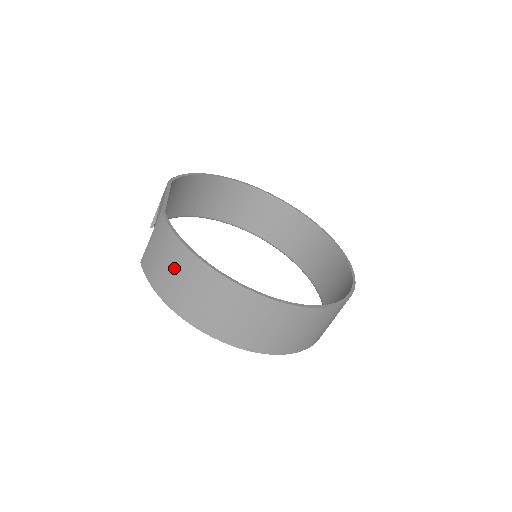
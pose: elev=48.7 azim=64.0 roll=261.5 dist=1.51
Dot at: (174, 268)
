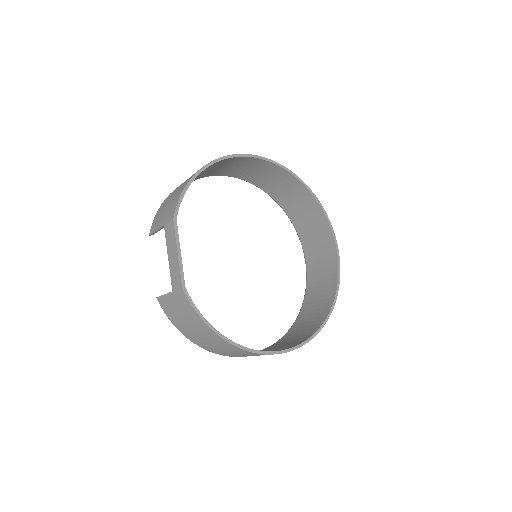
Dot at: (200, 333)
